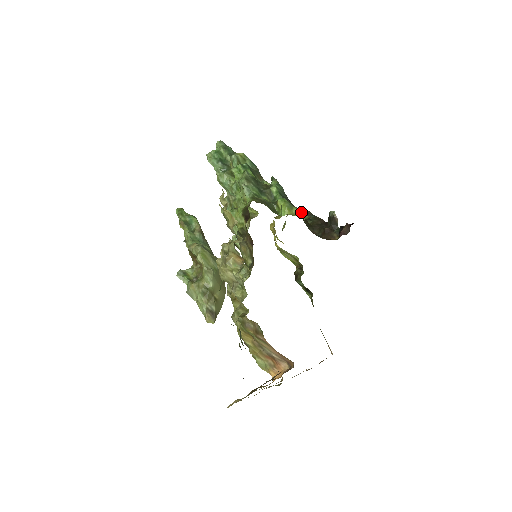
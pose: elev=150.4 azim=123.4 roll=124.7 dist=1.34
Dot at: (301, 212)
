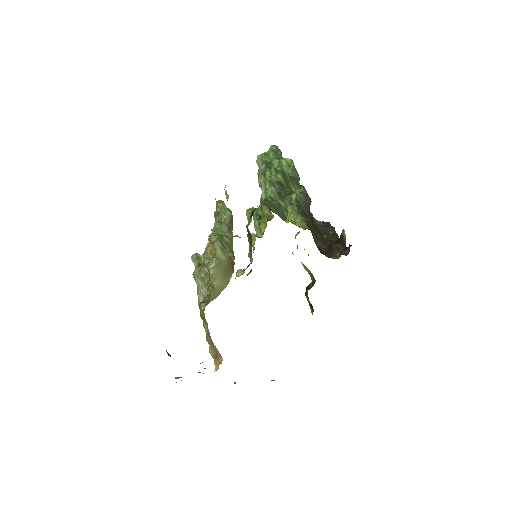
Dot at: (304, 222)
